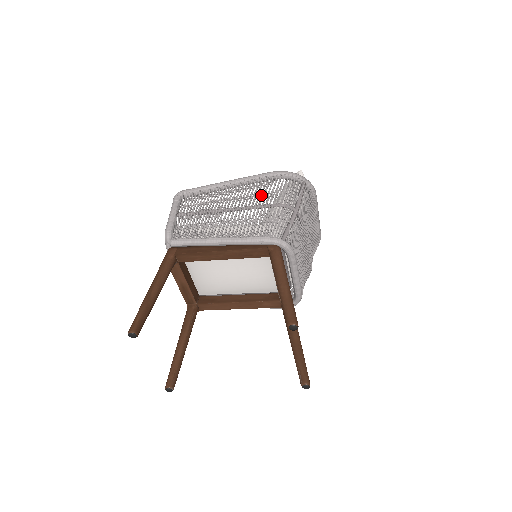
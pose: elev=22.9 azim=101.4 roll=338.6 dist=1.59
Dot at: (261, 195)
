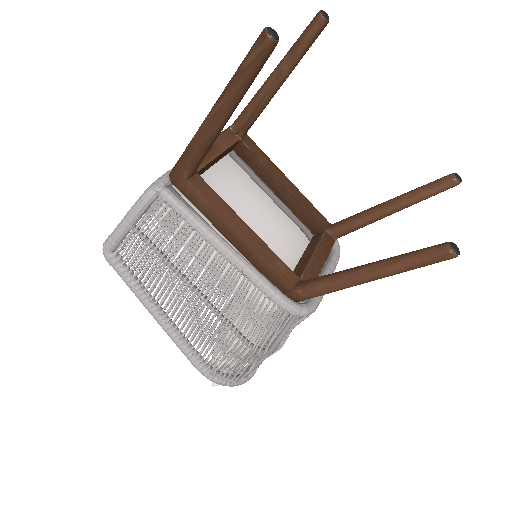
Dot at: occluded
